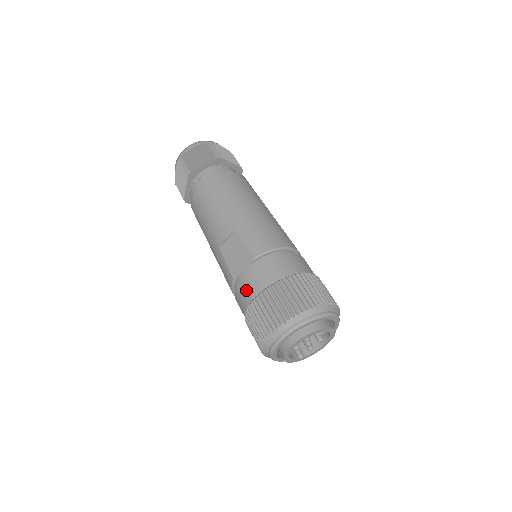
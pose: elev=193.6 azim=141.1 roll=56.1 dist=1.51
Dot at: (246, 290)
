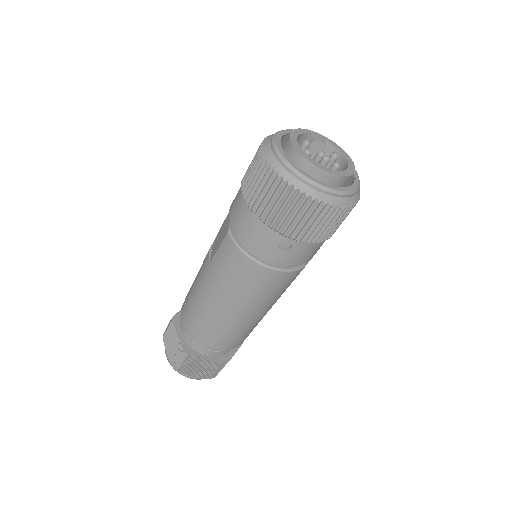
Dot at: (235, 205)
